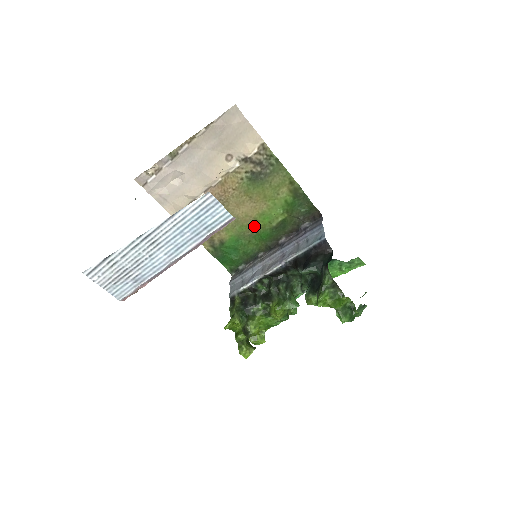
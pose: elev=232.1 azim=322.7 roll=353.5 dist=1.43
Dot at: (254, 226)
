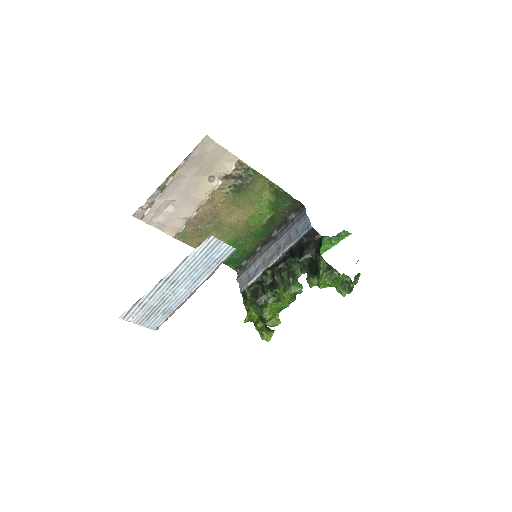
Dot at: (247, 228)
